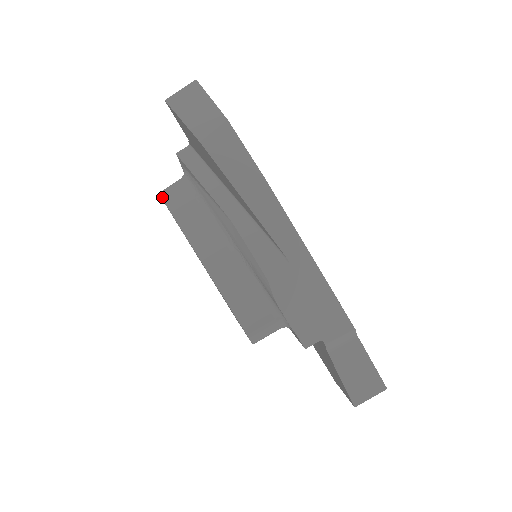
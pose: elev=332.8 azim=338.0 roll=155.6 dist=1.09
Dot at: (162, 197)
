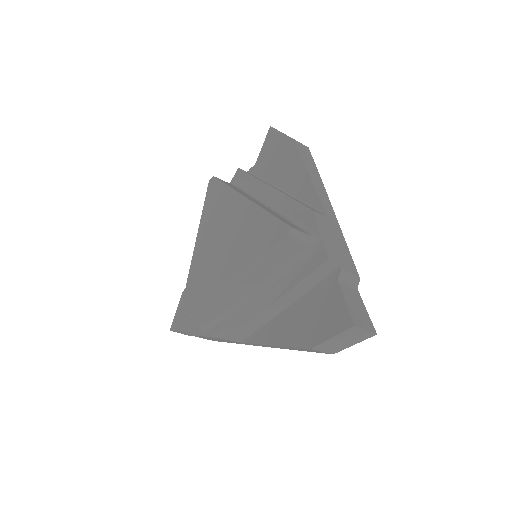
Dot at: (216, 177)
